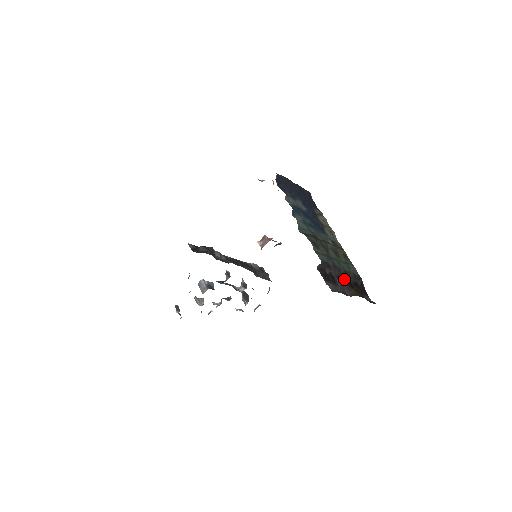
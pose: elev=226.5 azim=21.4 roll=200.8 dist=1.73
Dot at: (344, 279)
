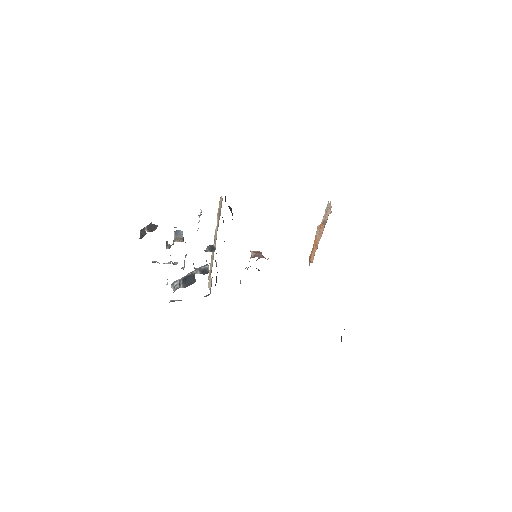
Dot at: occluded
